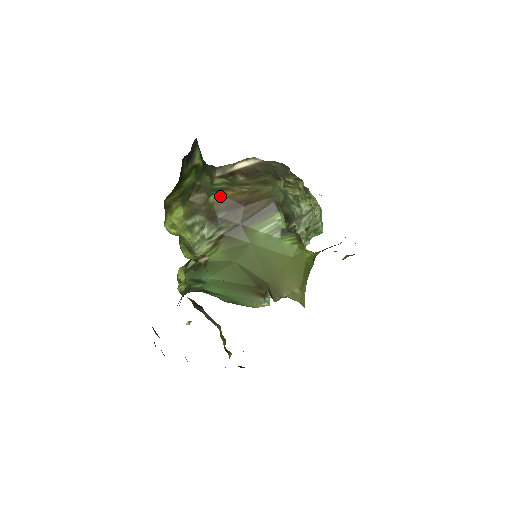
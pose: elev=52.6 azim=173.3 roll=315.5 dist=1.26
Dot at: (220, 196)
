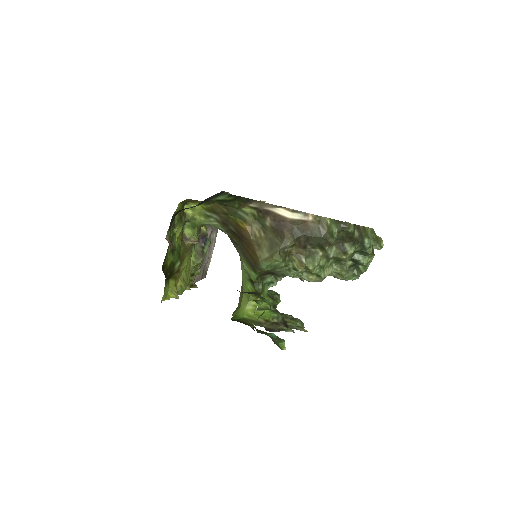
Dot at: (237, 221)
